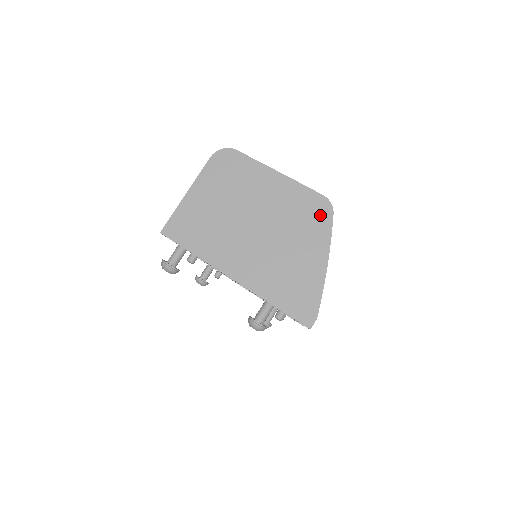
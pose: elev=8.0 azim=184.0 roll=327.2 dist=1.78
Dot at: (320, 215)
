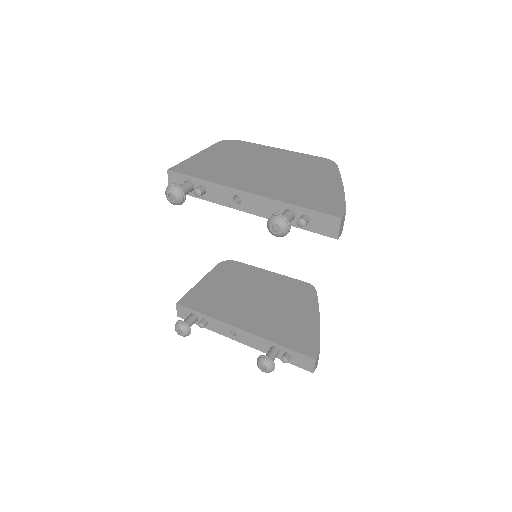
Dot at: (325, 165)
